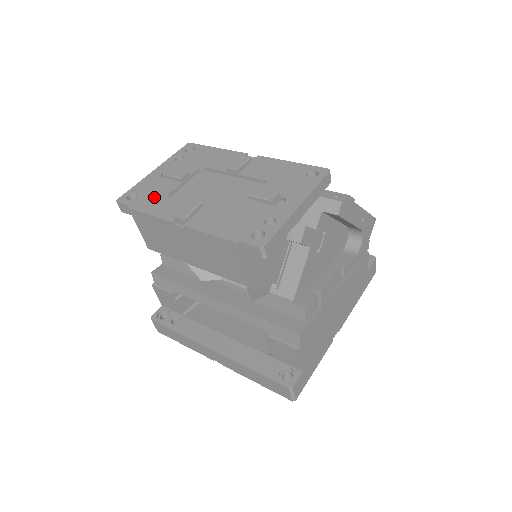
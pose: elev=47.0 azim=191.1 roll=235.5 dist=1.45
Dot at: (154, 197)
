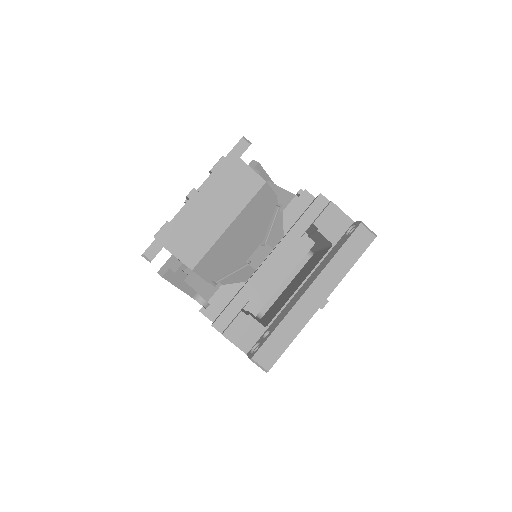
Dot at: occluded
